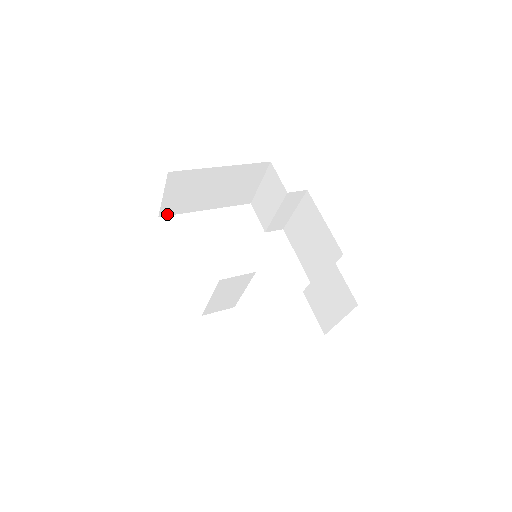
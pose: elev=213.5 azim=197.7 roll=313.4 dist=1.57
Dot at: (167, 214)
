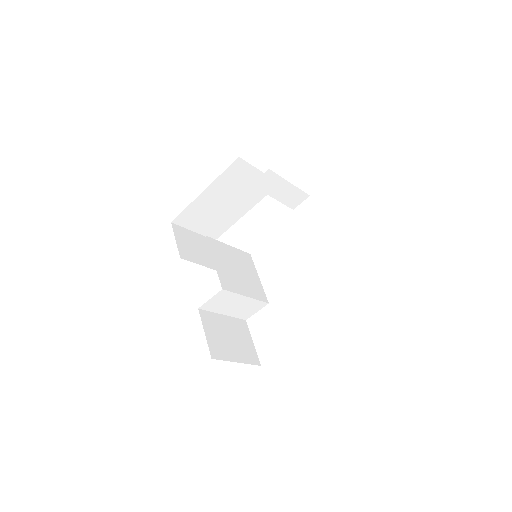
Dot at: (219, 235)
